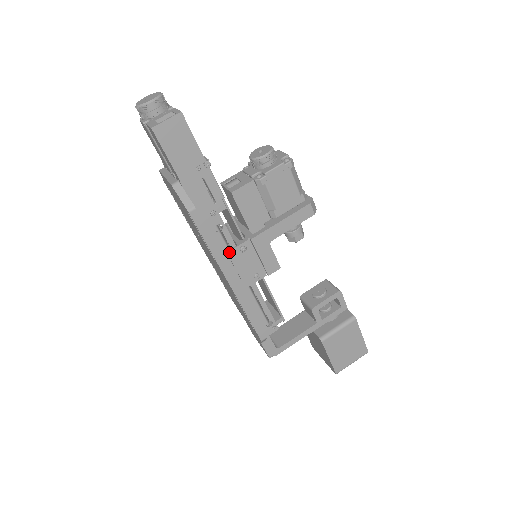
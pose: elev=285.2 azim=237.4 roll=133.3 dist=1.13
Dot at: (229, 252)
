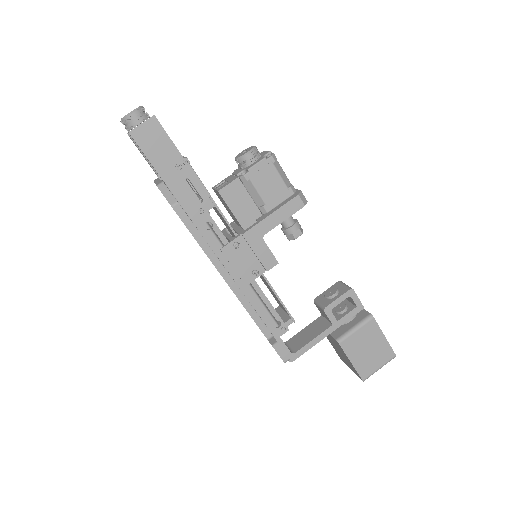
Dot at: (222, 249)
